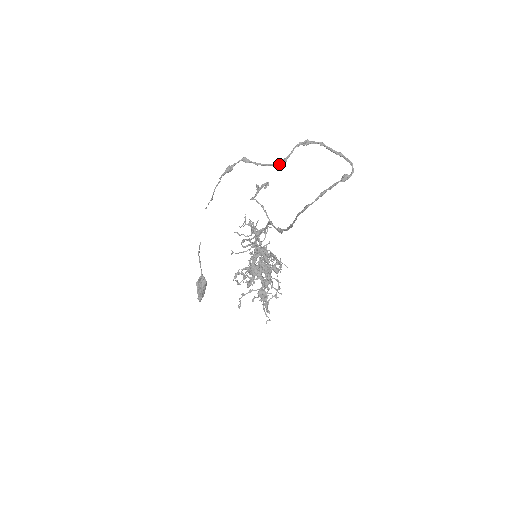
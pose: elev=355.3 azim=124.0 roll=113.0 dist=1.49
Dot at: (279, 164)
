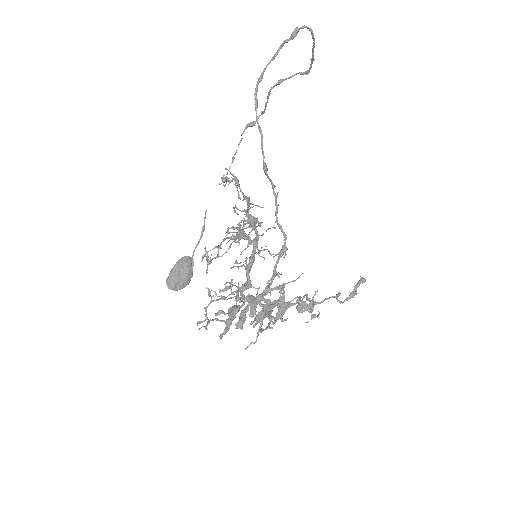
Dot at: occluded
